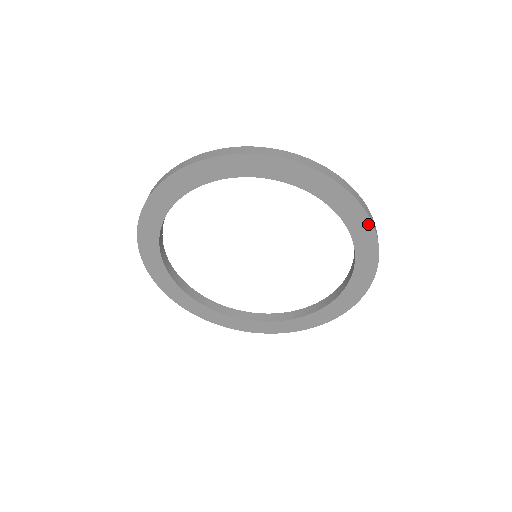
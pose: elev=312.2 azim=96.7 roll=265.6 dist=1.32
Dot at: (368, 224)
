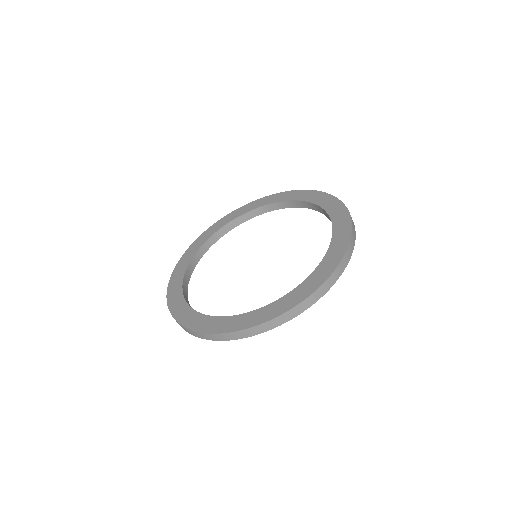
Dot at: occluded
